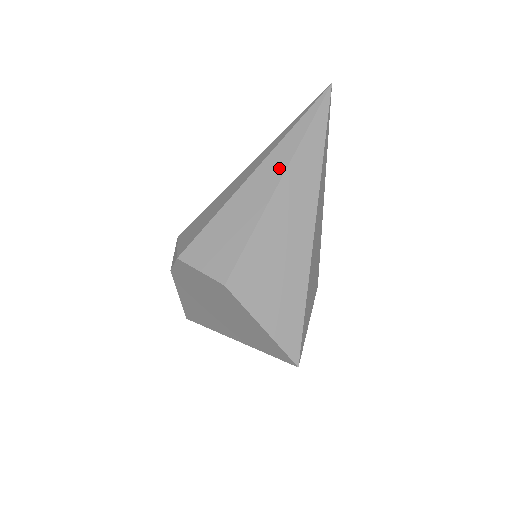
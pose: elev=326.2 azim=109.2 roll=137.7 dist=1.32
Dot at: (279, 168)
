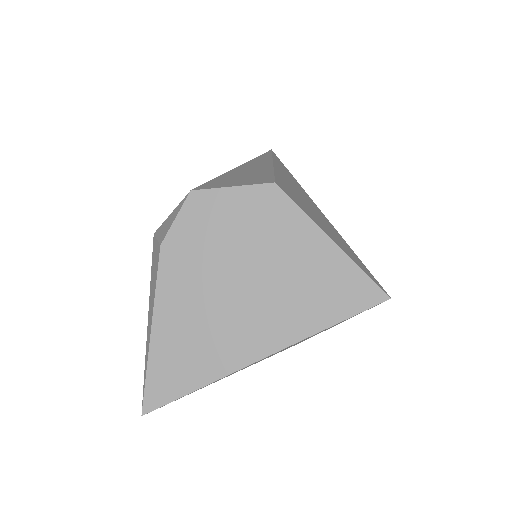
Dot at: (265, 161)
